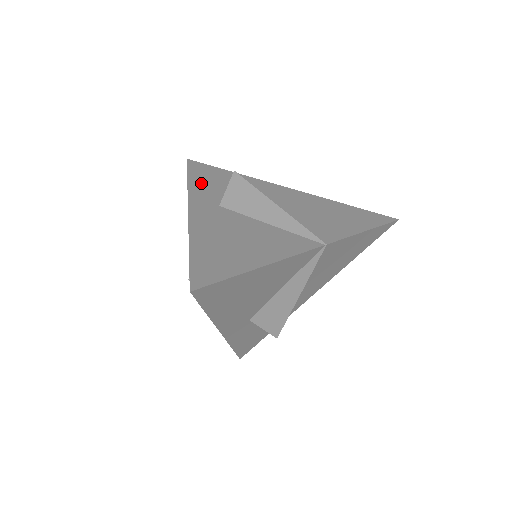
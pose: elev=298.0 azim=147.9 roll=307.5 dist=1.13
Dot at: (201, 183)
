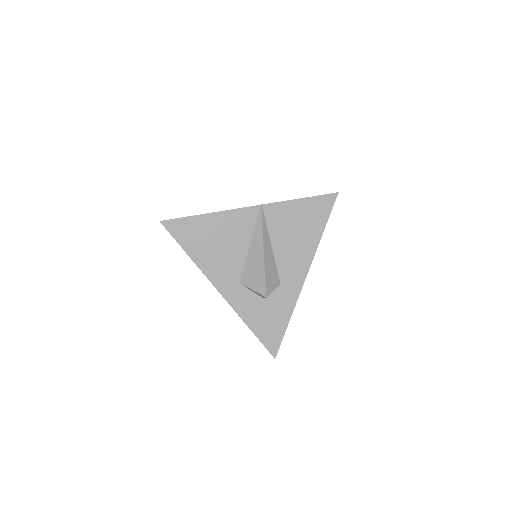
Dot at: occluded
